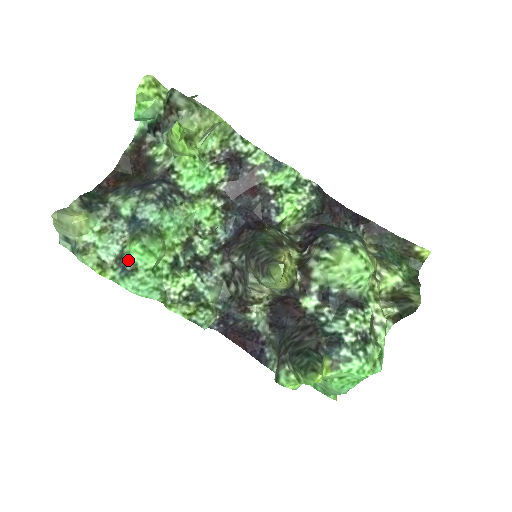
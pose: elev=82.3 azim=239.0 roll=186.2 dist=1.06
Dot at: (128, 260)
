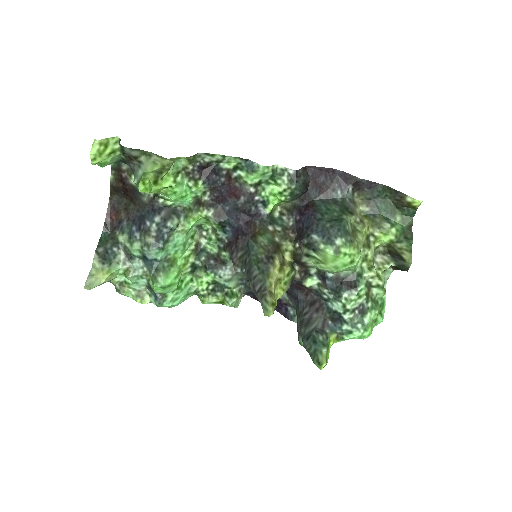
Dot at: (156, 292)
